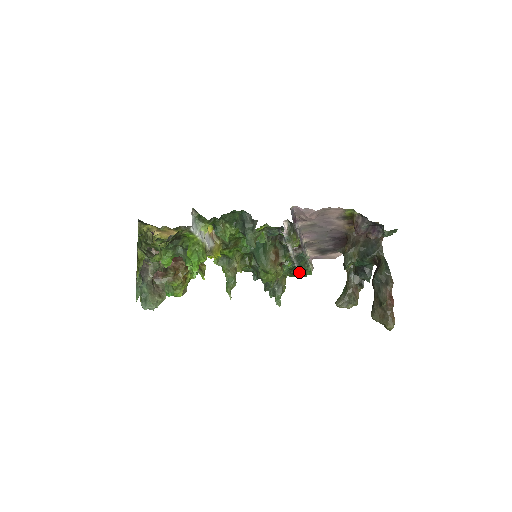
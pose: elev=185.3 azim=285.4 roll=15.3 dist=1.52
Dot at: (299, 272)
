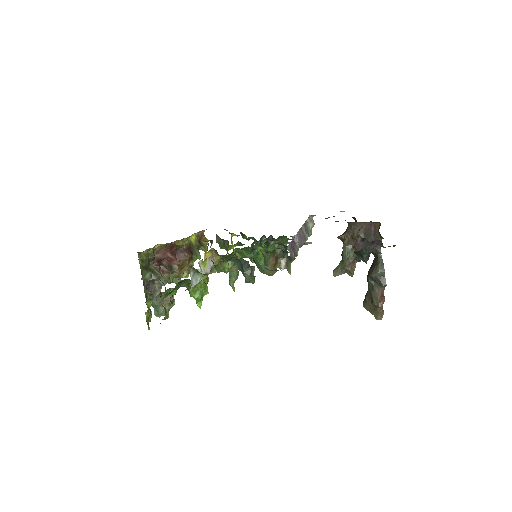
Dot at: occluded
